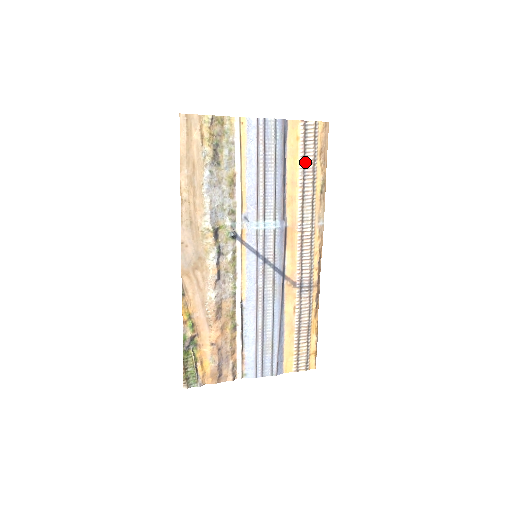
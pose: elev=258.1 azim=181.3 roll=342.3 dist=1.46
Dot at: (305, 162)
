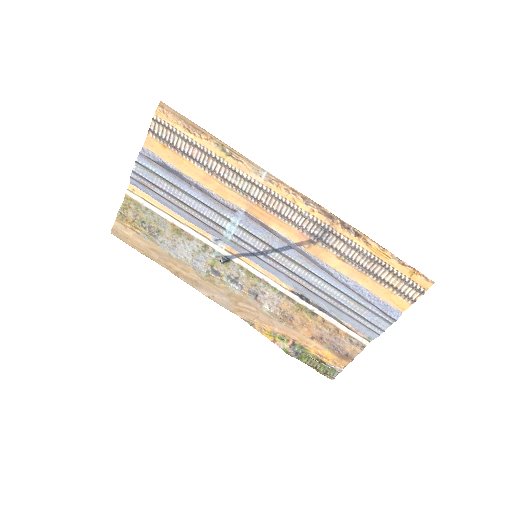
Dot at: (189, 154)
